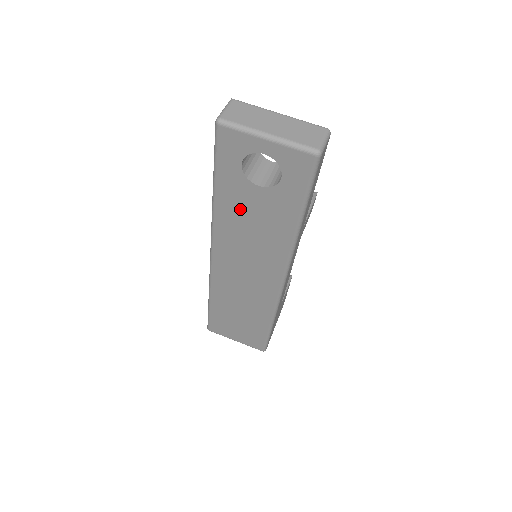
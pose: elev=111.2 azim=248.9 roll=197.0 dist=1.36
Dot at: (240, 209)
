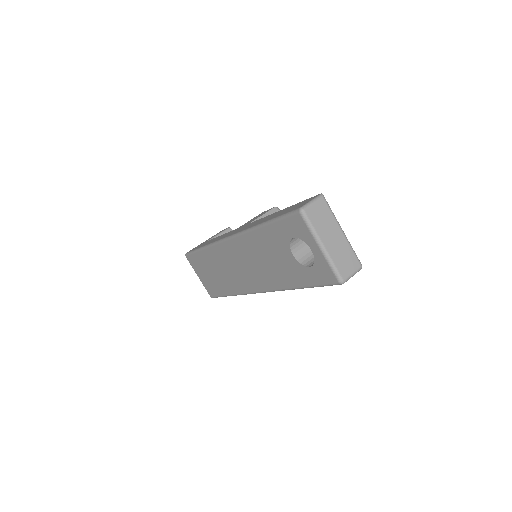
Dot at: (270, 247)
